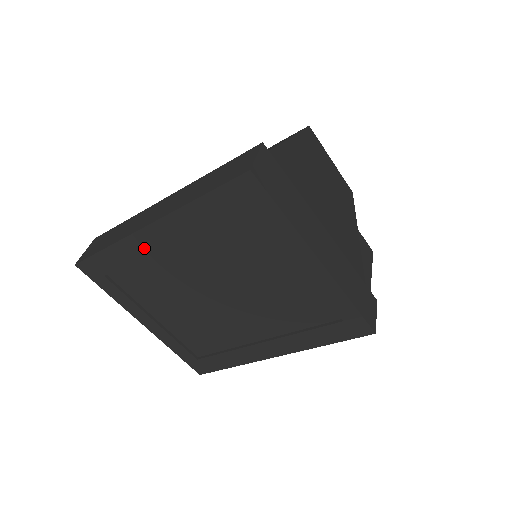
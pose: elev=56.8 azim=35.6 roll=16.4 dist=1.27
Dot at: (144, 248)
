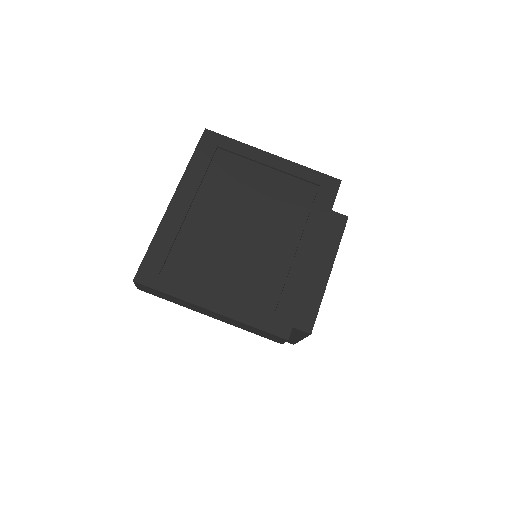
Dot at: (176, 221)
